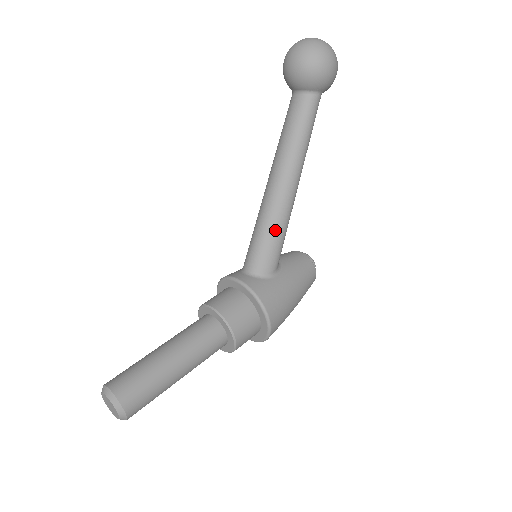
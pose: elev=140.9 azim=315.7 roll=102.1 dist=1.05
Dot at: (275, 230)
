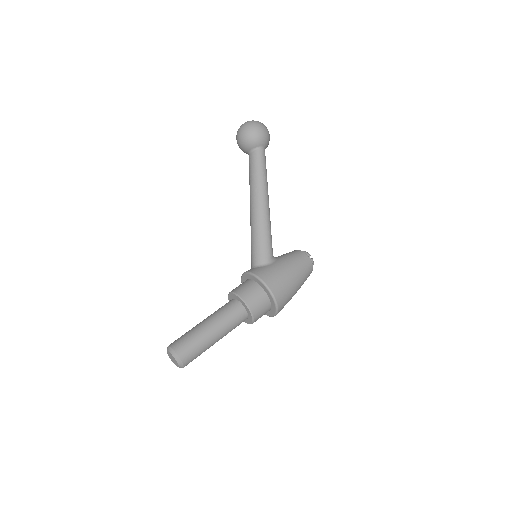
Dot at: (260, 234)
